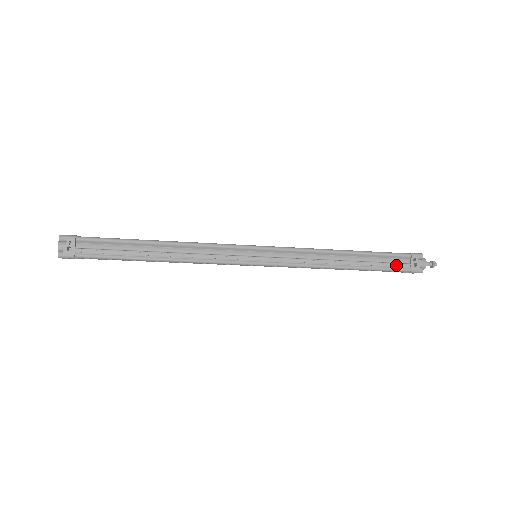
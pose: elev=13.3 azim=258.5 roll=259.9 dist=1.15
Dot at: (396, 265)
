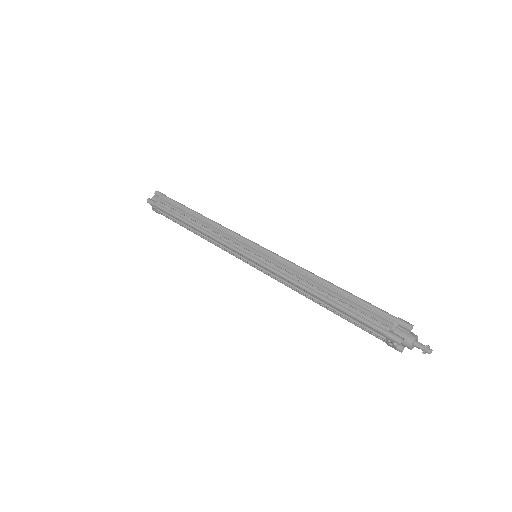
Dot at: (372, 330)
